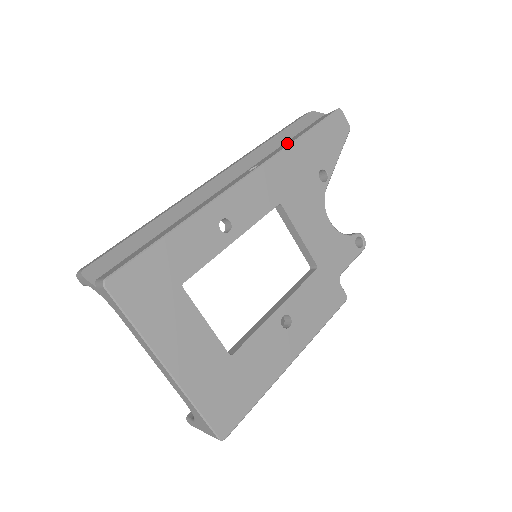
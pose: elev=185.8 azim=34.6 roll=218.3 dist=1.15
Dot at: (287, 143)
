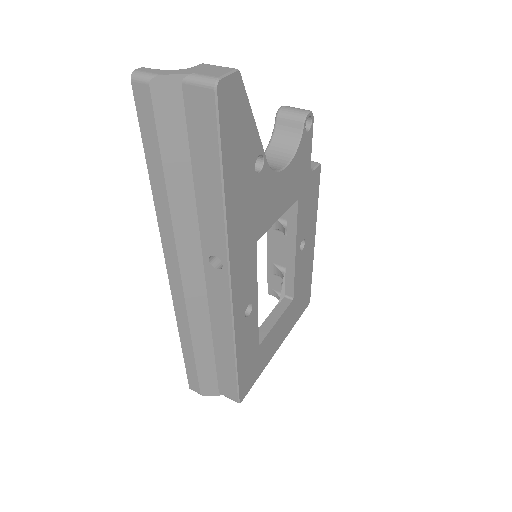
Dot at: (210, 205)
